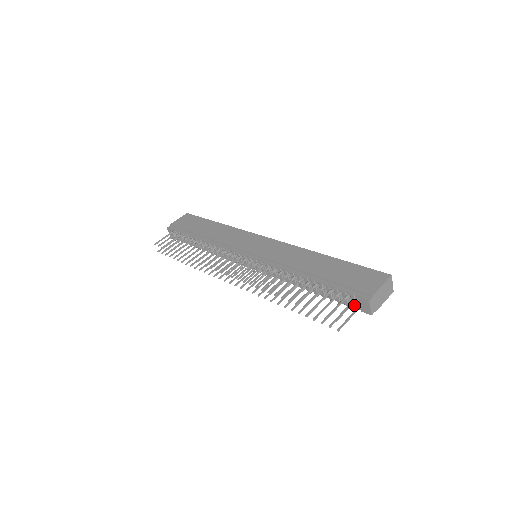
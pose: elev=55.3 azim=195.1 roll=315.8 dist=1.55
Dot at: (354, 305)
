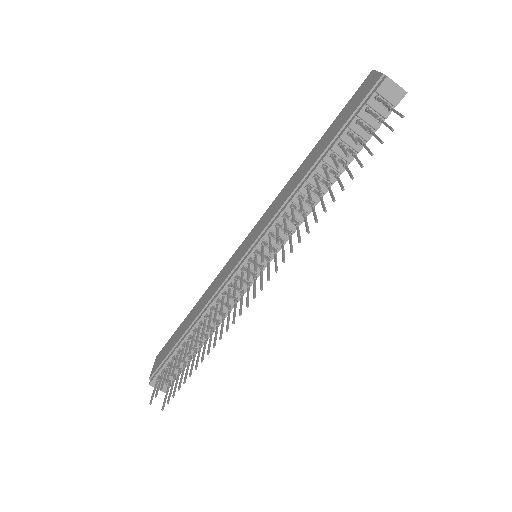
Dot at: (383, 112)
